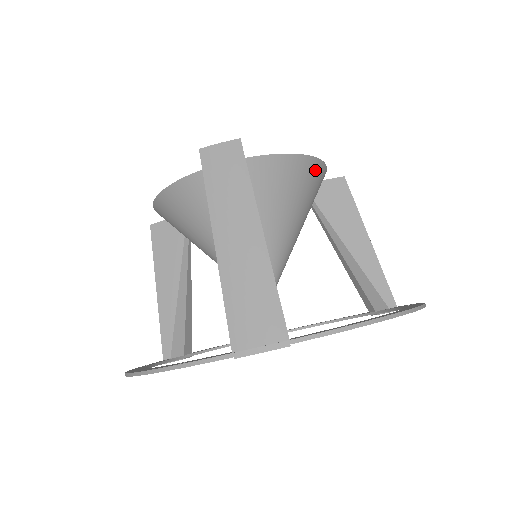
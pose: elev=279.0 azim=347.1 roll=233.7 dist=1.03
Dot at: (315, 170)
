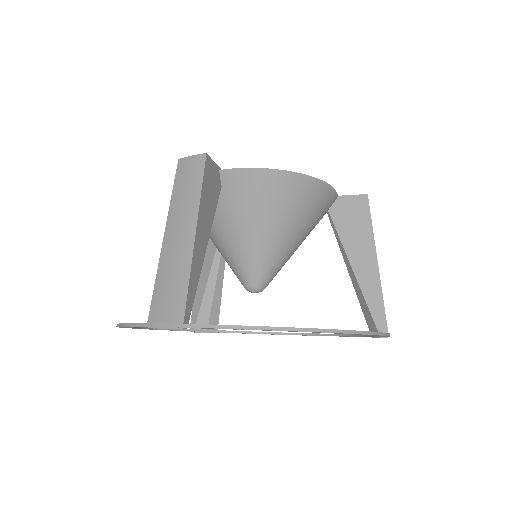
Dot at: (304, 185)
